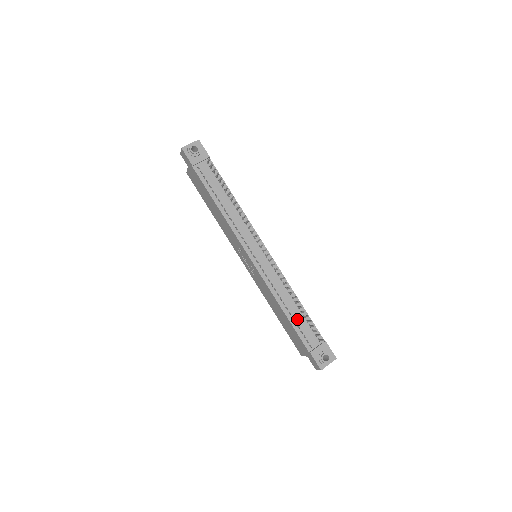
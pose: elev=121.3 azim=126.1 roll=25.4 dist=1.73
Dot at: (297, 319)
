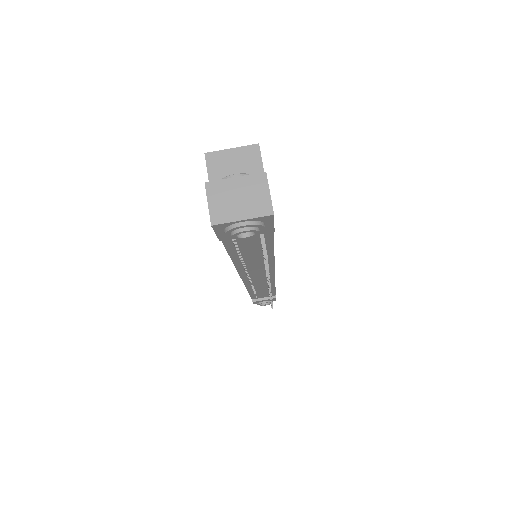
Dot at: (260, 293)
